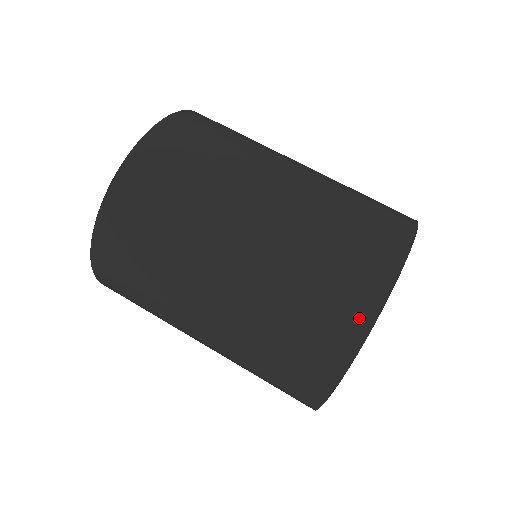
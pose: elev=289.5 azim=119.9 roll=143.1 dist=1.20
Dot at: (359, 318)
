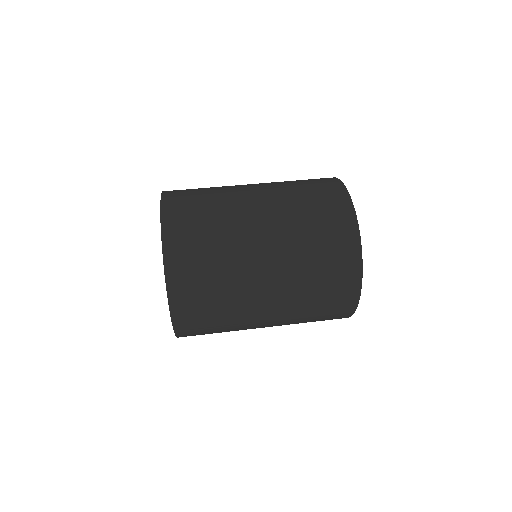
Dot at: occluded
